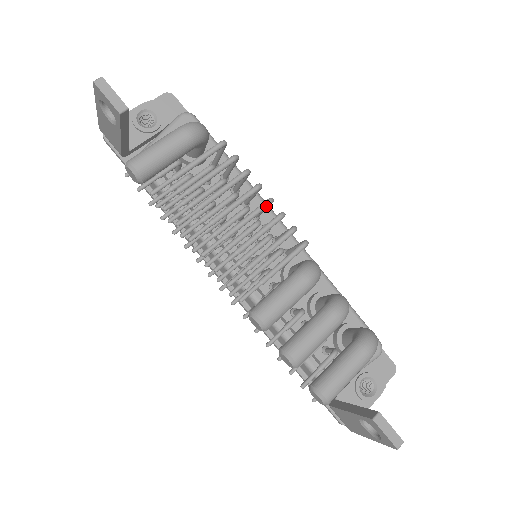
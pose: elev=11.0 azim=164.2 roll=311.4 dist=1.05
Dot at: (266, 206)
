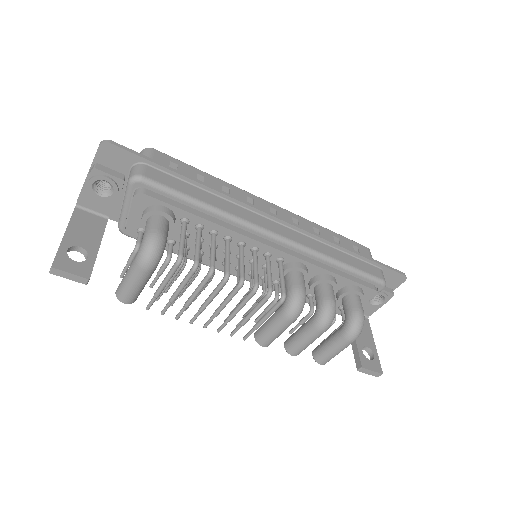
Dot at: occluded
